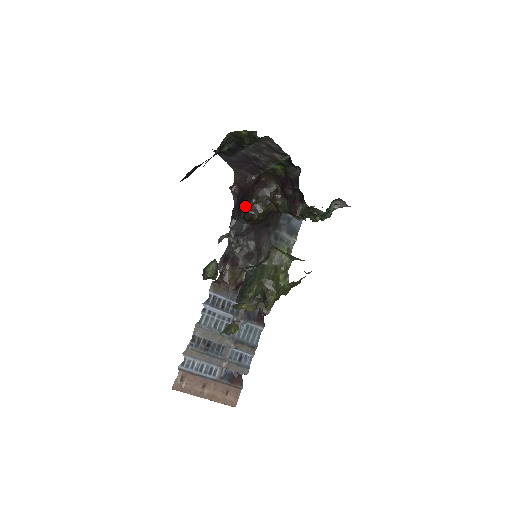
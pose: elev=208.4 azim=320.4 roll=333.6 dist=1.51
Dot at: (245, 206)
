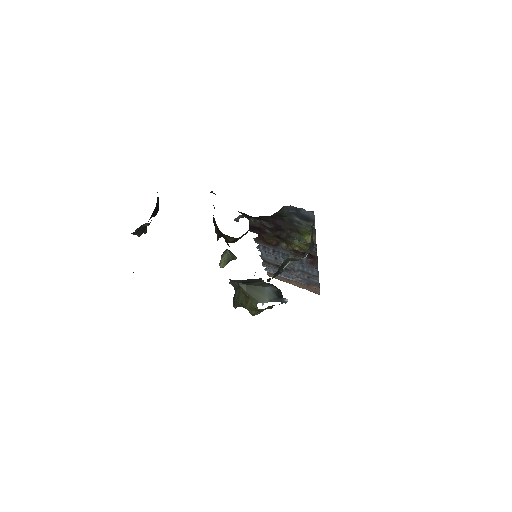
Dot at: occluded
